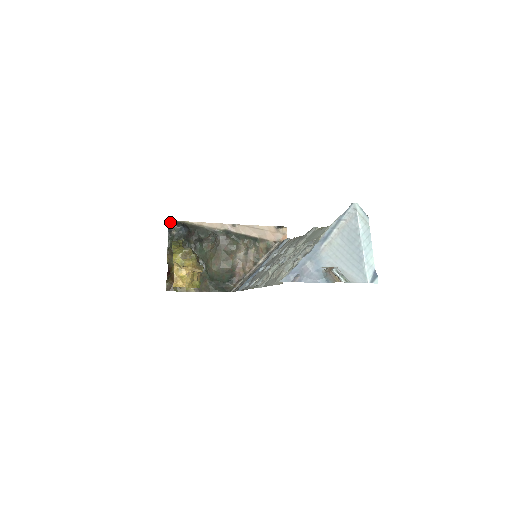
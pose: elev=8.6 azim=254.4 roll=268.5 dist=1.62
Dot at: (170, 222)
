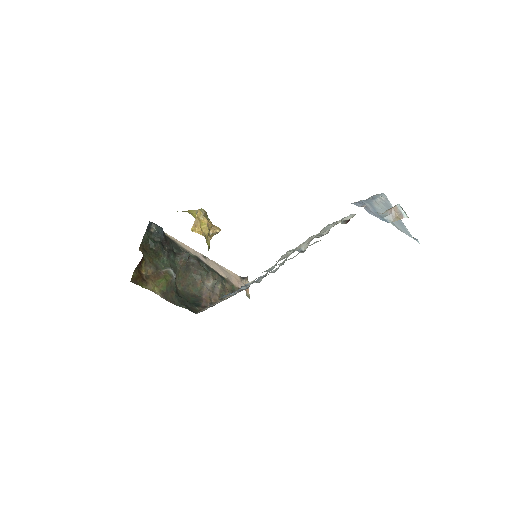
Dot at: (149, 221)
